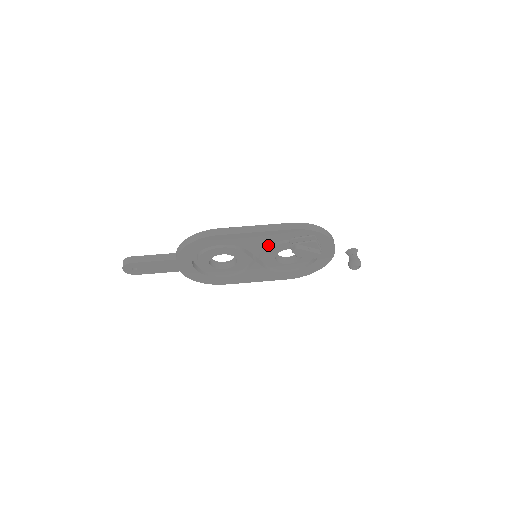
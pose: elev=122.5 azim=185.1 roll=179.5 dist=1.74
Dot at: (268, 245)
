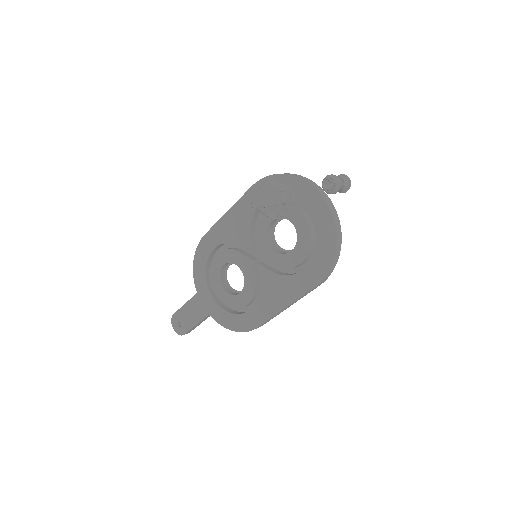
Dot at: (250, 227)
